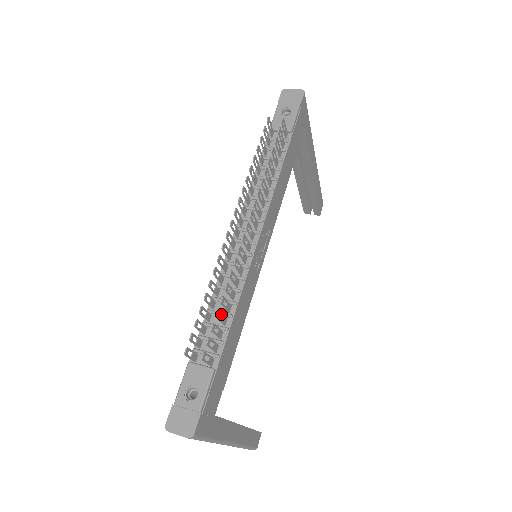
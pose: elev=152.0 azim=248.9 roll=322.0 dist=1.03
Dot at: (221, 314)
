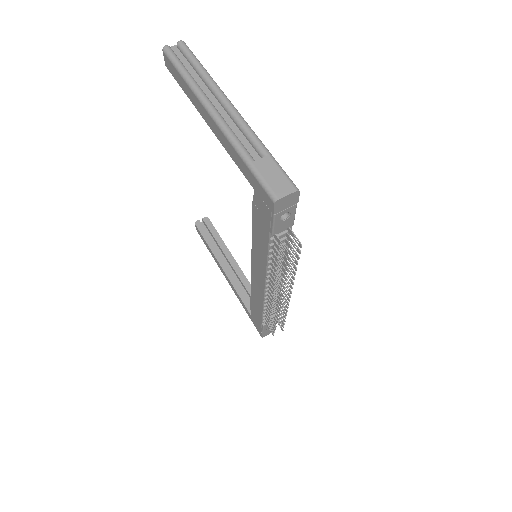
Dot at: (282, 316)
